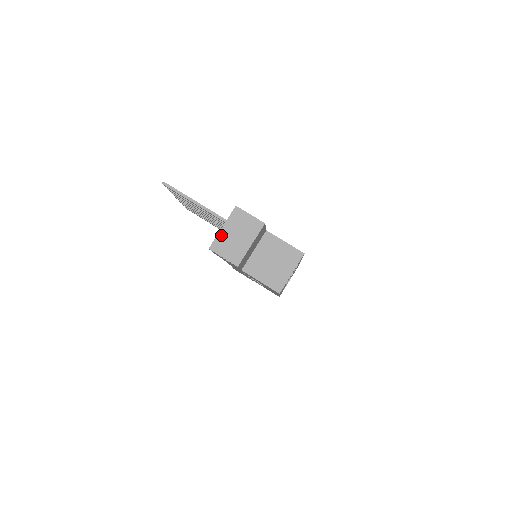
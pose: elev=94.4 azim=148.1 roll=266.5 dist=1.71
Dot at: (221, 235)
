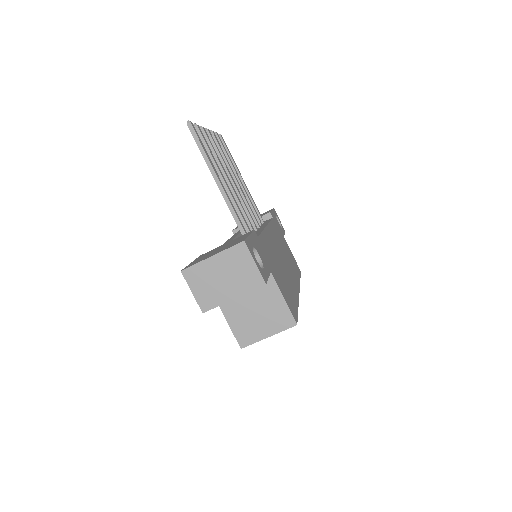
Dot at: (205, 264)
